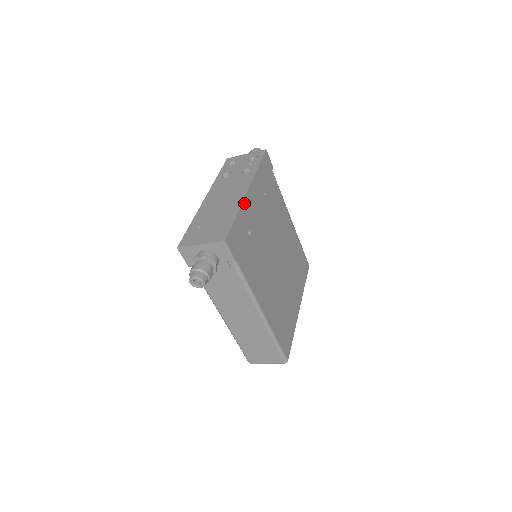
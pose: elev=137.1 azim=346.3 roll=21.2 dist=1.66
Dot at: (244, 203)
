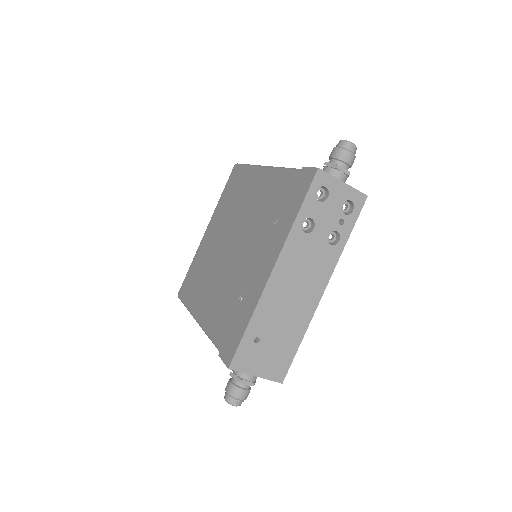
Dot at: (312, 313)
